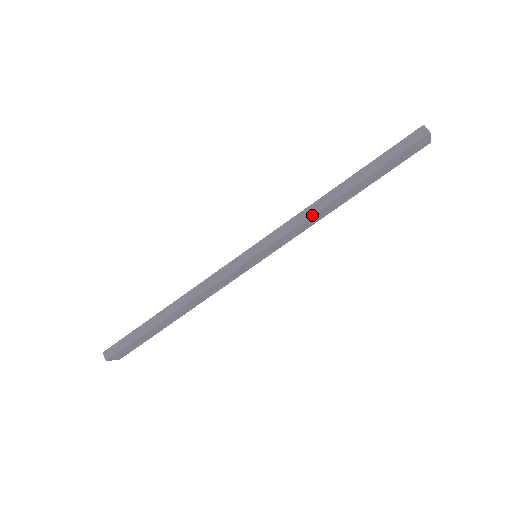
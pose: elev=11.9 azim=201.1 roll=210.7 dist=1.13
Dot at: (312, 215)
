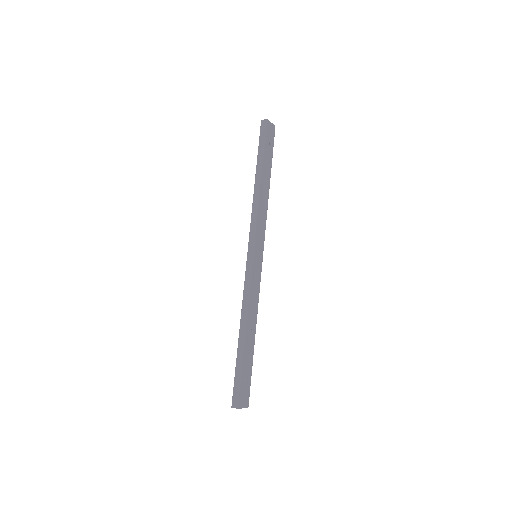
Dot at: (258, 204)
